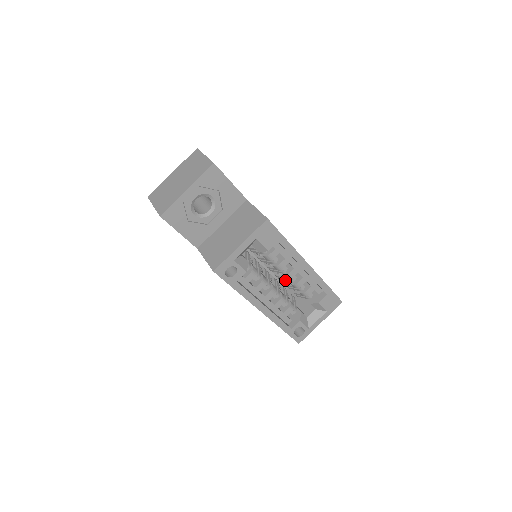
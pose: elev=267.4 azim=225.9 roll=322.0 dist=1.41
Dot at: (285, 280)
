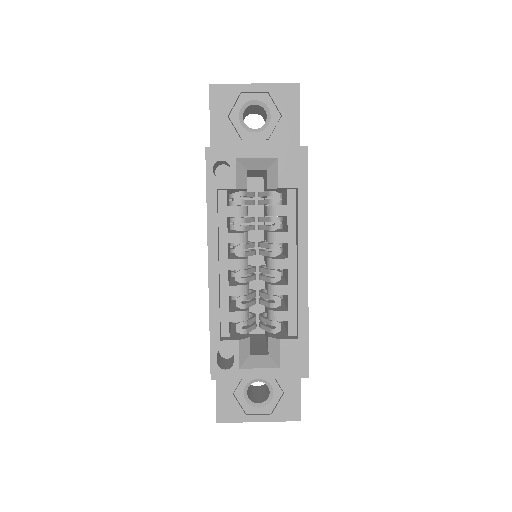
Dot at: (265, 277)
